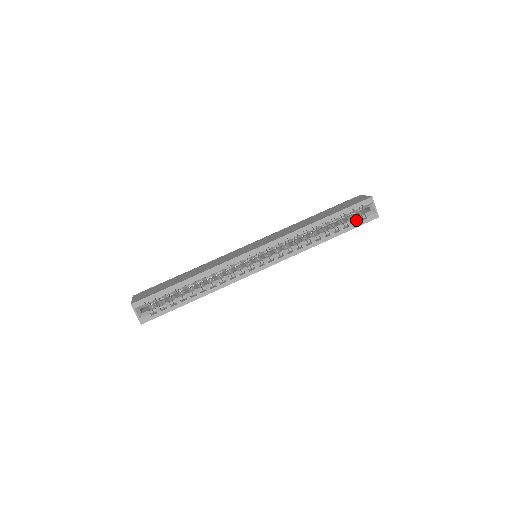
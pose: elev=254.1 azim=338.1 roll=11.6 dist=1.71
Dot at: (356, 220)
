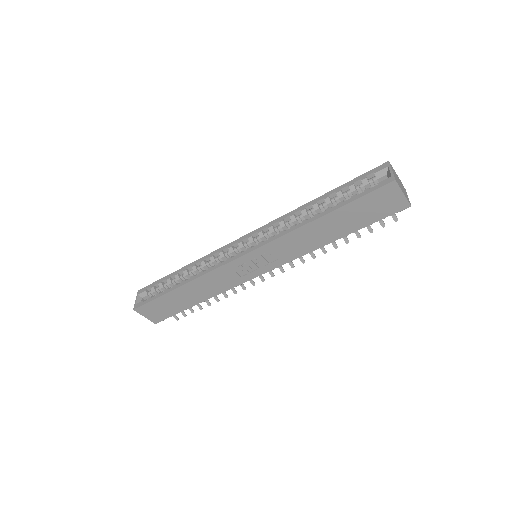
Dot at: (365, 192)
